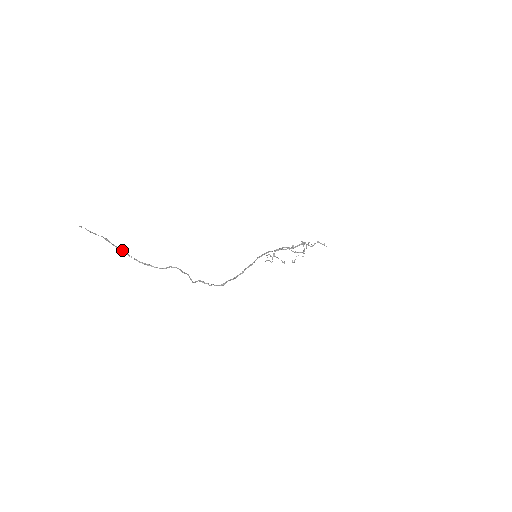
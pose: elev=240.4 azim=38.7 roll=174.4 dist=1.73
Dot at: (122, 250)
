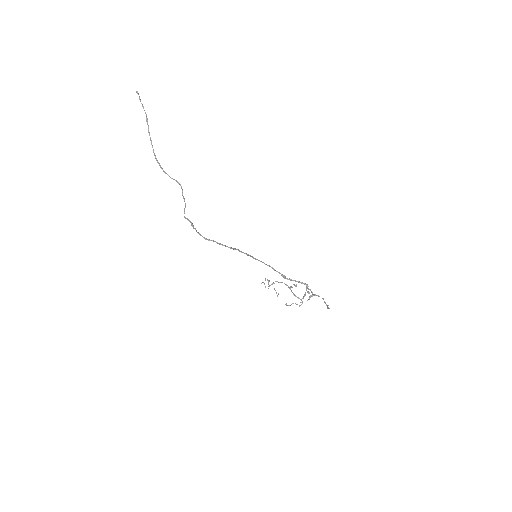
Dot at: occluded
